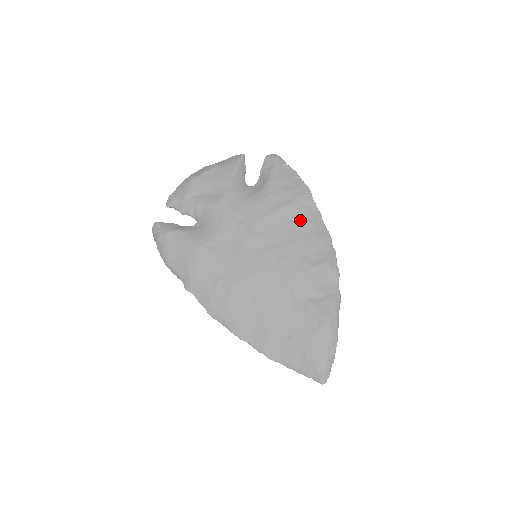
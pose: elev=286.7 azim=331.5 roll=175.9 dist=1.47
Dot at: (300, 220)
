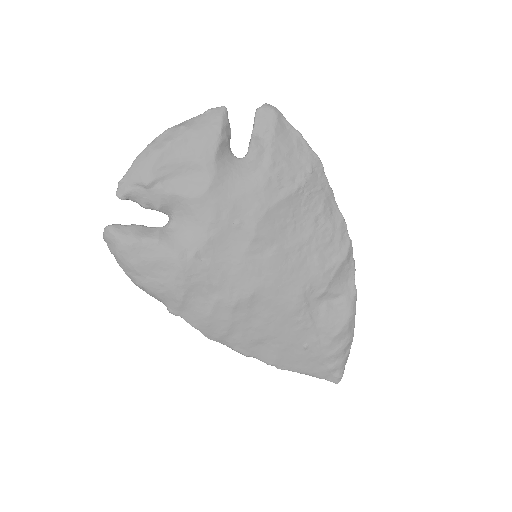
Dot at: (311, 206)
